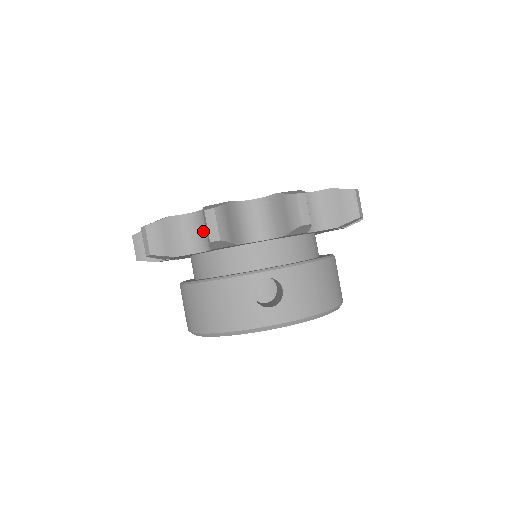
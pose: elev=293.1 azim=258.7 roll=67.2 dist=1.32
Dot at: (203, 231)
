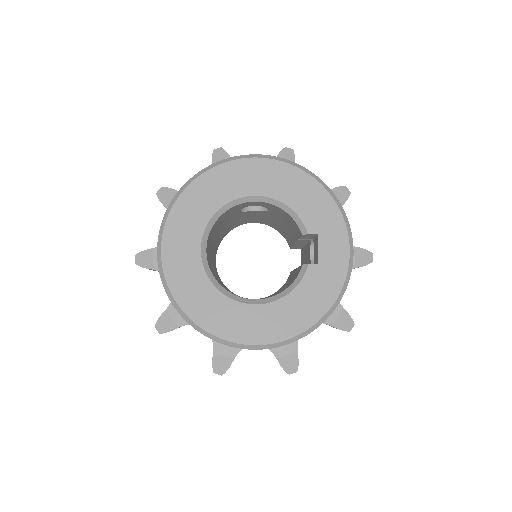
Dot at: occluded
